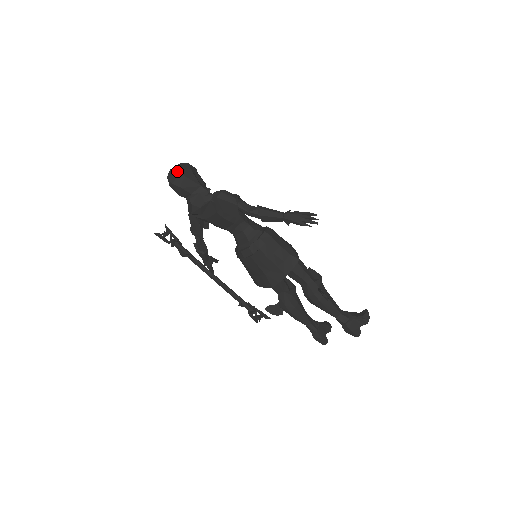
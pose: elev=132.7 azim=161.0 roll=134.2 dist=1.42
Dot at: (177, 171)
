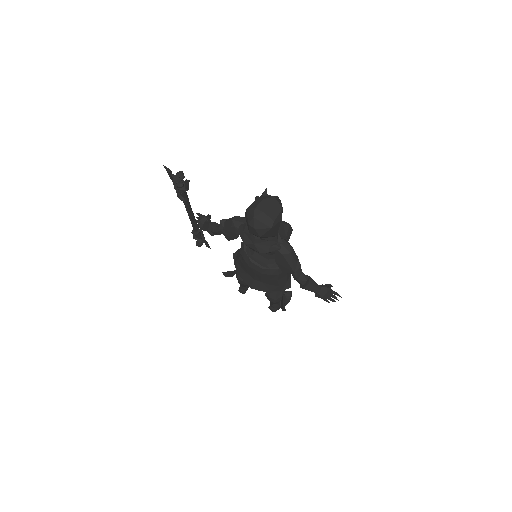
Dot at: (270, 223)
